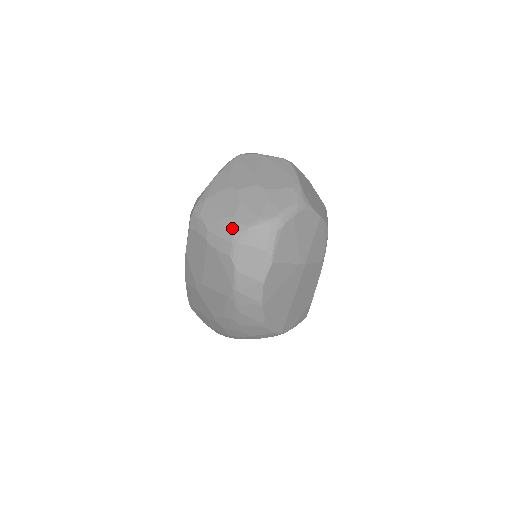
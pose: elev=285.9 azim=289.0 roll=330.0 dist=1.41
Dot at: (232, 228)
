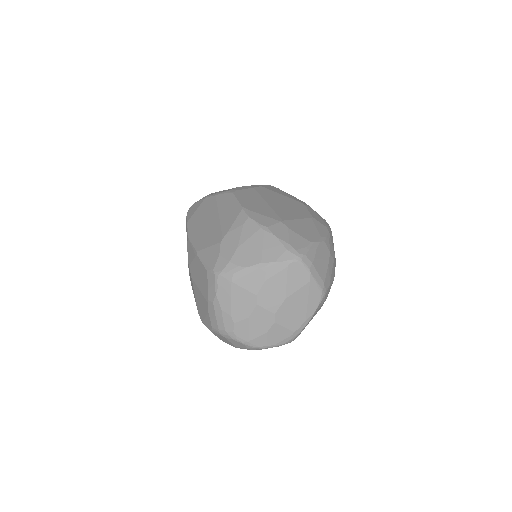
Dot at: (227, 327)
